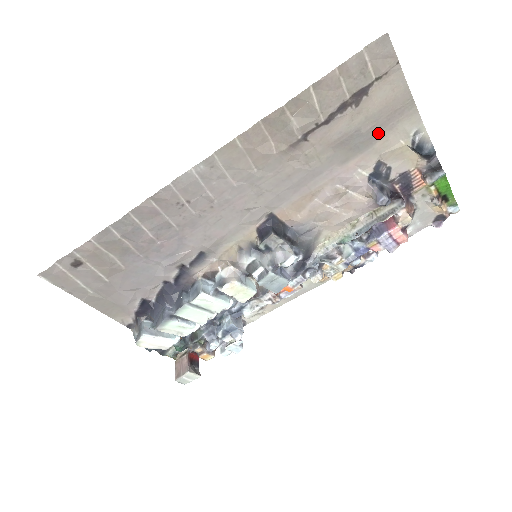
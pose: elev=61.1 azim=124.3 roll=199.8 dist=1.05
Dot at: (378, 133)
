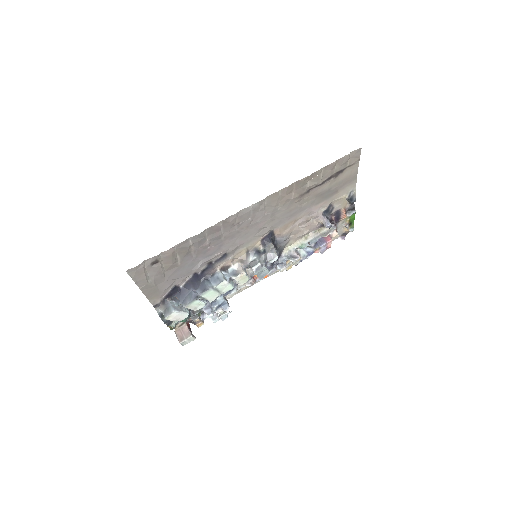
Dot at: (337, 190)
